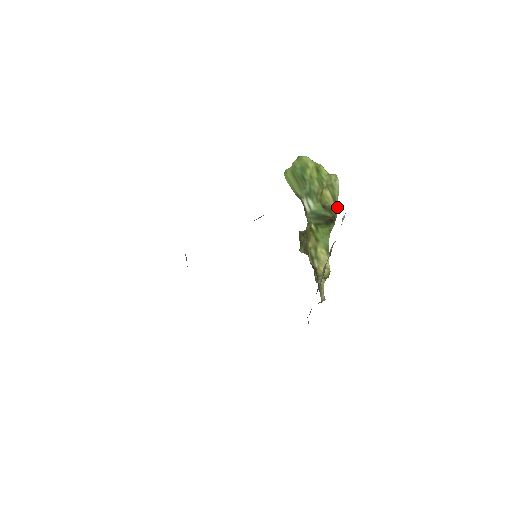
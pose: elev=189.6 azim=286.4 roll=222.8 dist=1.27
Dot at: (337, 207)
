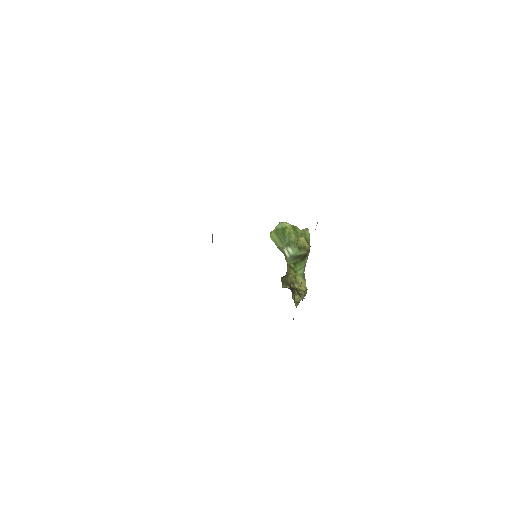
Dot at: (309, 245)
